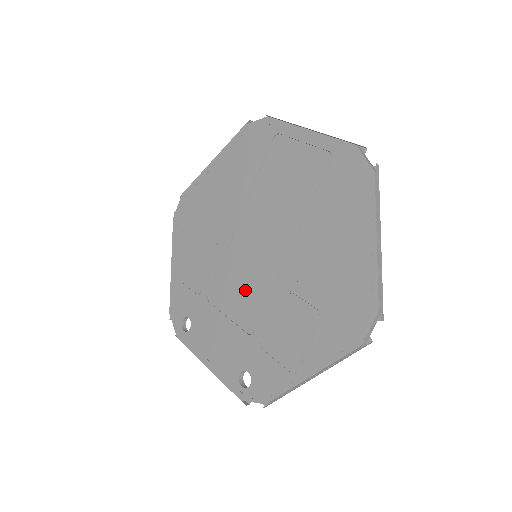
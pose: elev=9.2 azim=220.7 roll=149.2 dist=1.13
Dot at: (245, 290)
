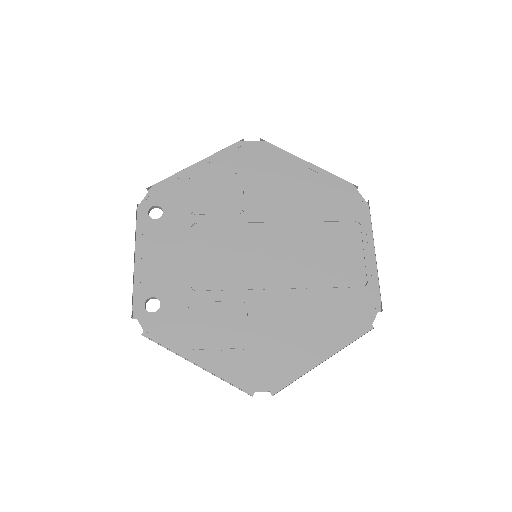
Dot at: (224, 262)
